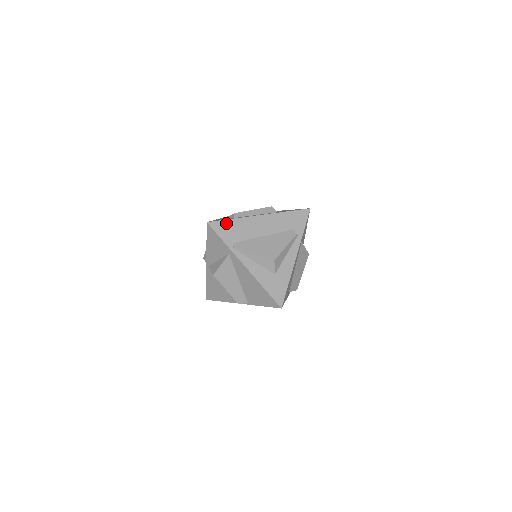
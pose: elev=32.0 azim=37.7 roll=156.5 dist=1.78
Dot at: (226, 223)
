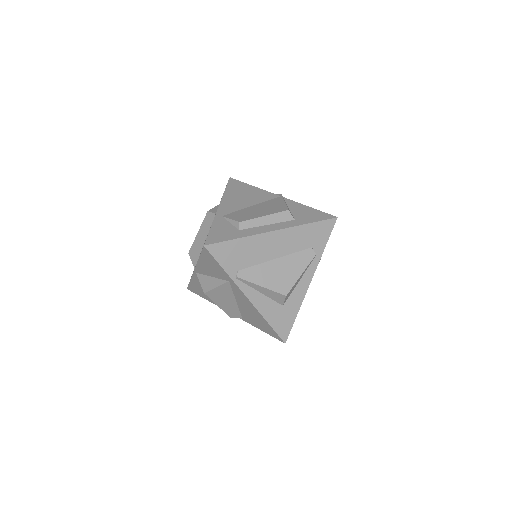
Dot at: (229, 245)
